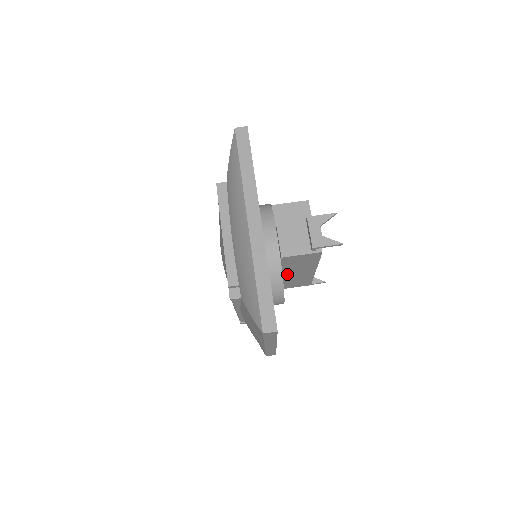
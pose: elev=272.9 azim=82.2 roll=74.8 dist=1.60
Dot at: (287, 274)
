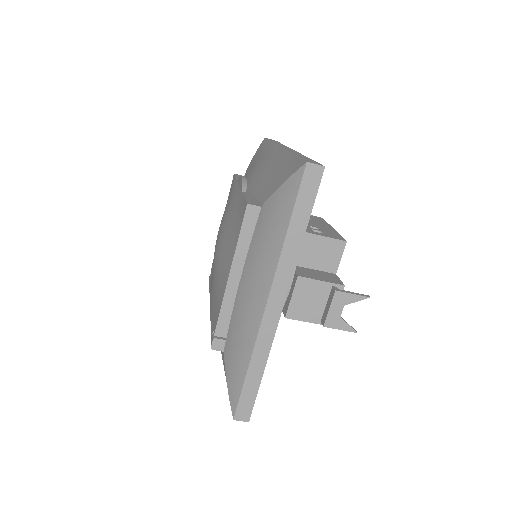
Dot at: occluded
